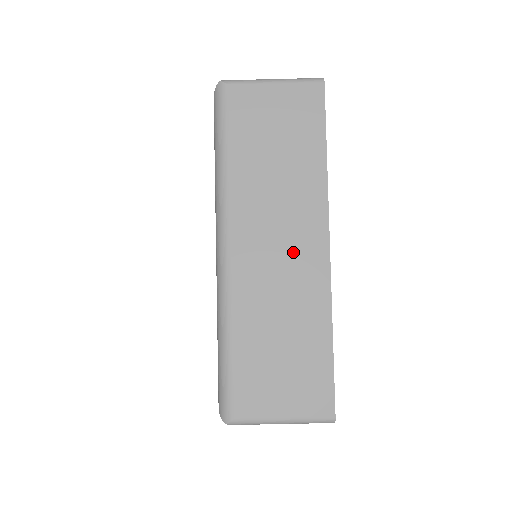
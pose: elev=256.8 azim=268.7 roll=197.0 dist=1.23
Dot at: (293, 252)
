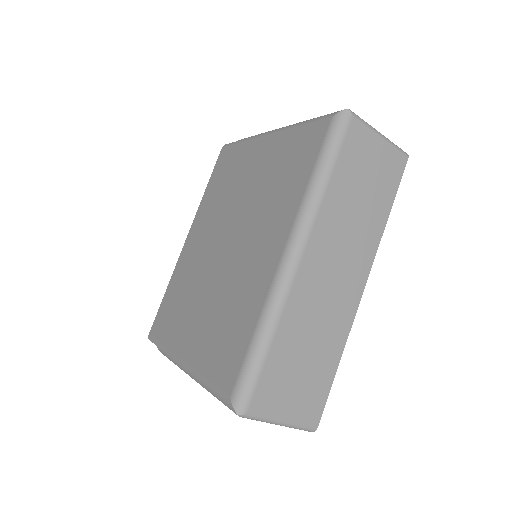
Dot at: (341, 283)
